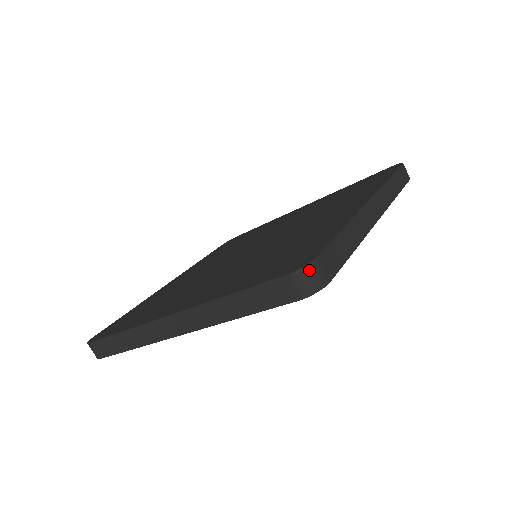
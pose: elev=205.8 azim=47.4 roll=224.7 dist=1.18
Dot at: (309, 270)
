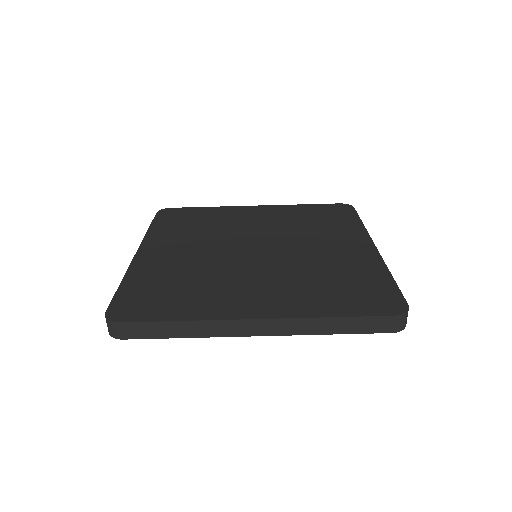
Dot at: (407, 314)
